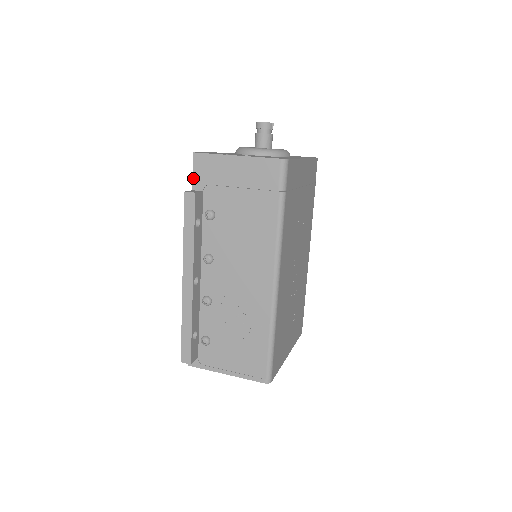
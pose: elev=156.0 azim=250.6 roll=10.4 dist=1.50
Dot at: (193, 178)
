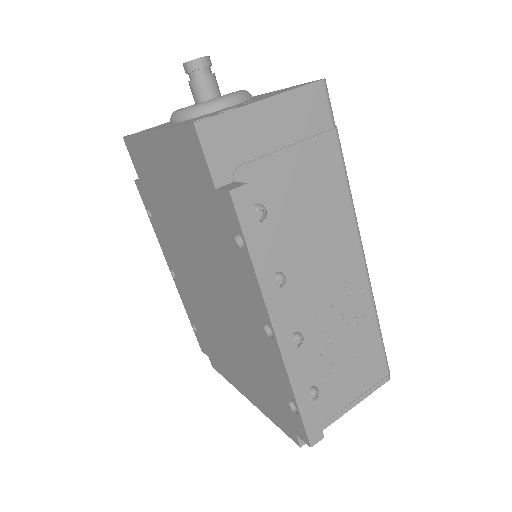
Dot at: (210, 168)
